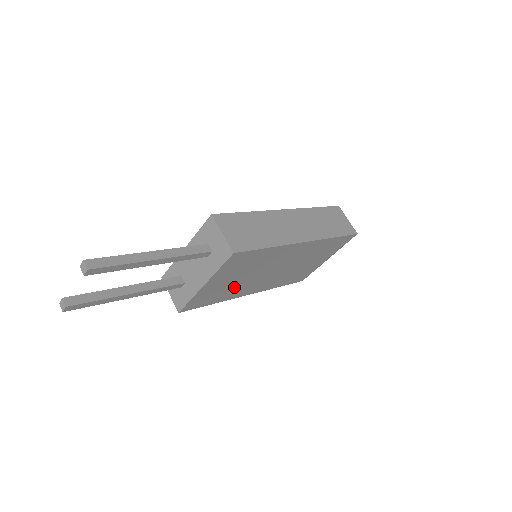
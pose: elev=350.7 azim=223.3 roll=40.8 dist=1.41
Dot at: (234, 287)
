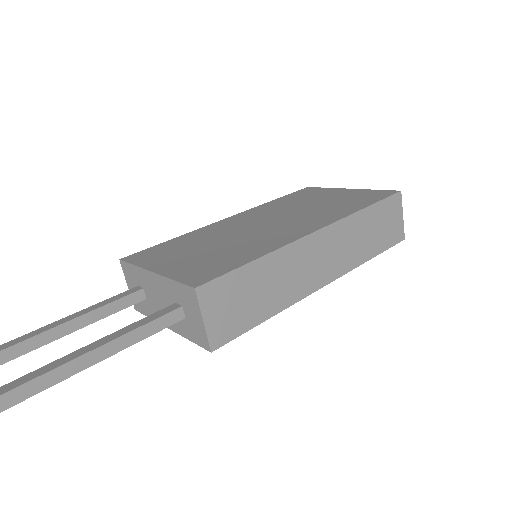
Dot at: occluded
